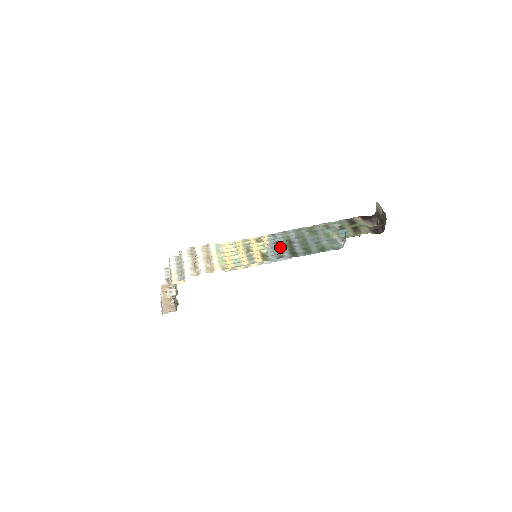
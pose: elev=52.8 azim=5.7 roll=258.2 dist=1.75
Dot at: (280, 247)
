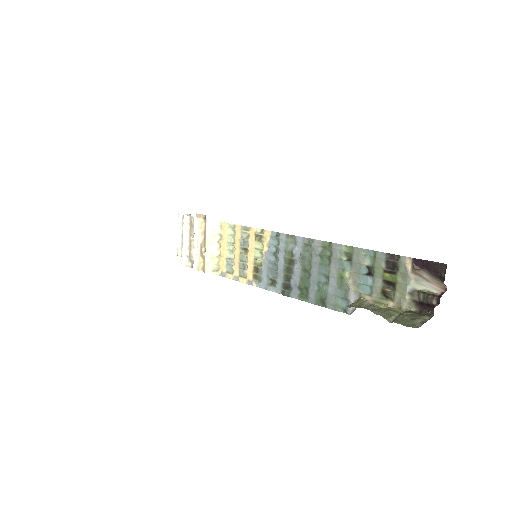
Dot at: (277, 266)
